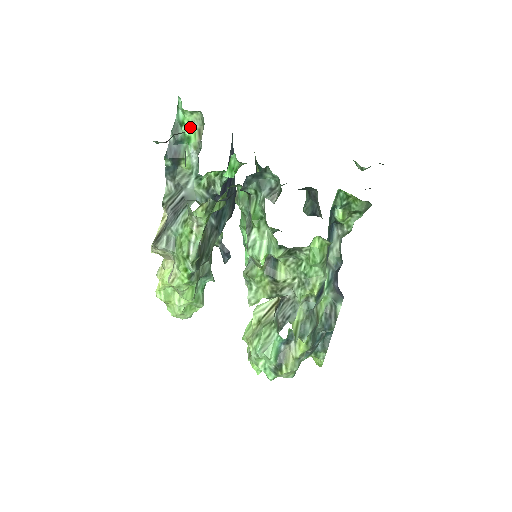
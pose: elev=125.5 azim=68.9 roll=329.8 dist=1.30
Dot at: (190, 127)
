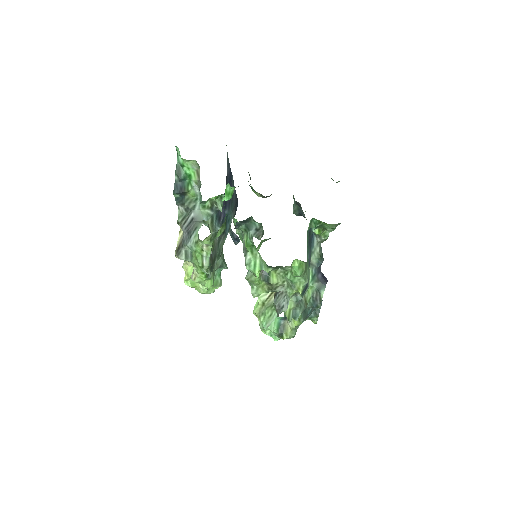
Dot at: (189, 168)
